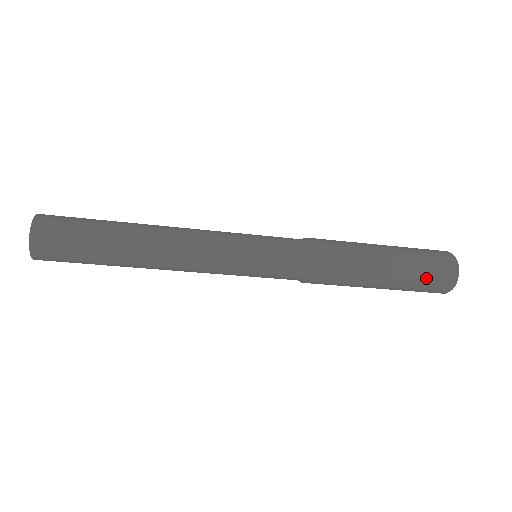
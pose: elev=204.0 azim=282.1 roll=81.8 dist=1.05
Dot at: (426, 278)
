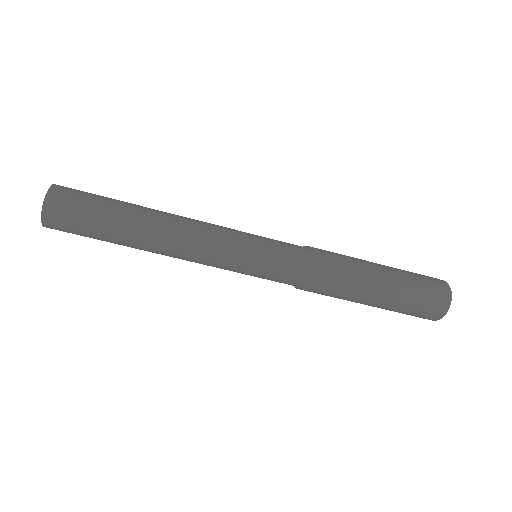
Dot at: (418, 301)
